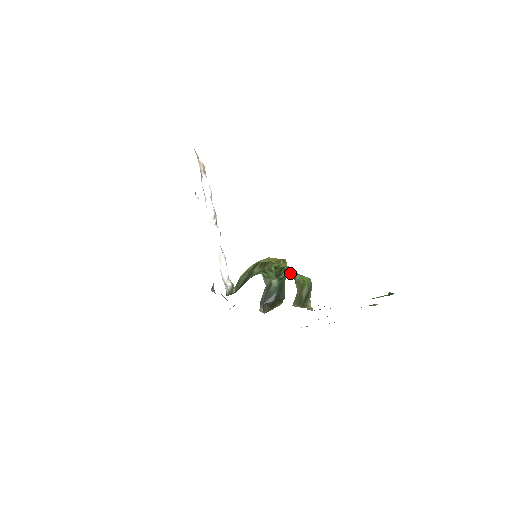
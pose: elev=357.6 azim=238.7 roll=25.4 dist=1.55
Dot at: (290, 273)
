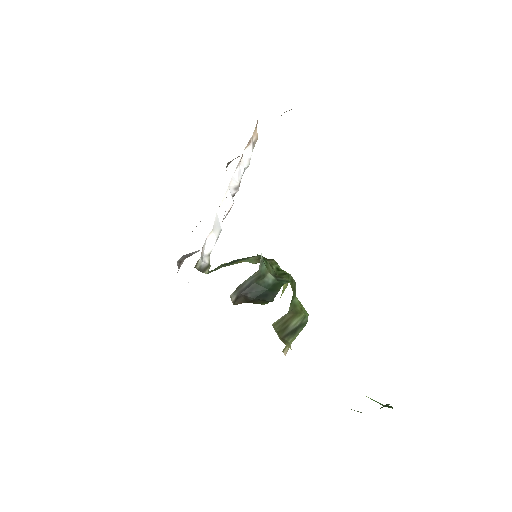
Dot at: (292, 286)
